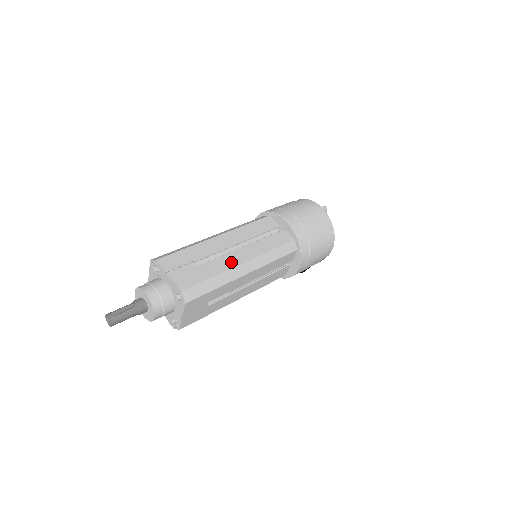
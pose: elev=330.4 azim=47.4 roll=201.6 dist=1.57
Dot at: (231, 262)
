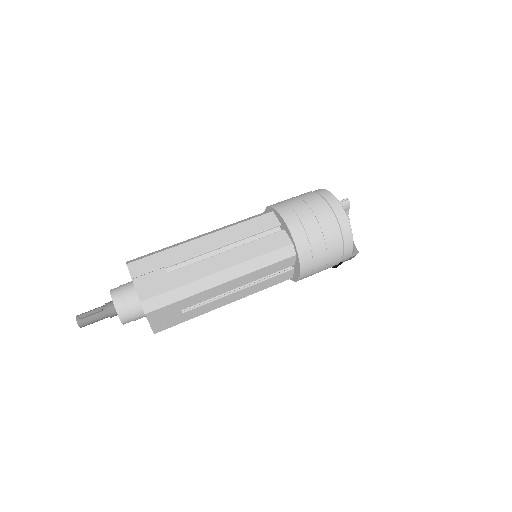
Dot at: (206, 270)
